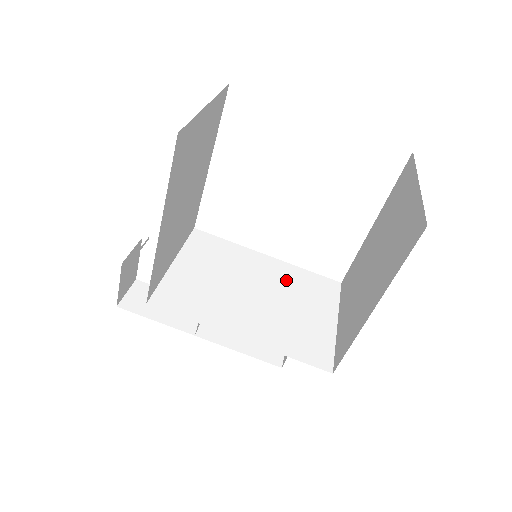
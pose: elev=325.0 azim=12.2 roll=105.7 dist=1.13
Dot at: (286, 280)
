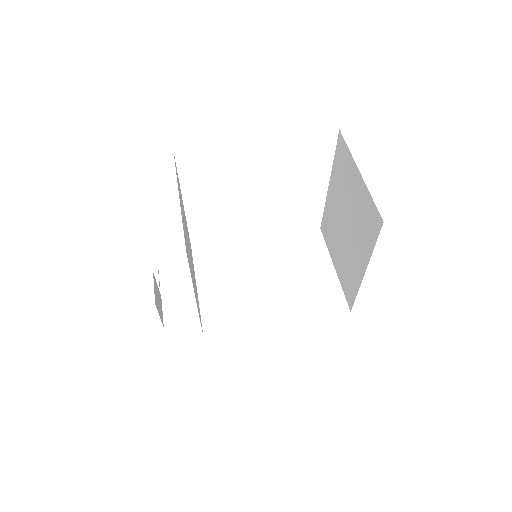
Dot at: (282, 253)
